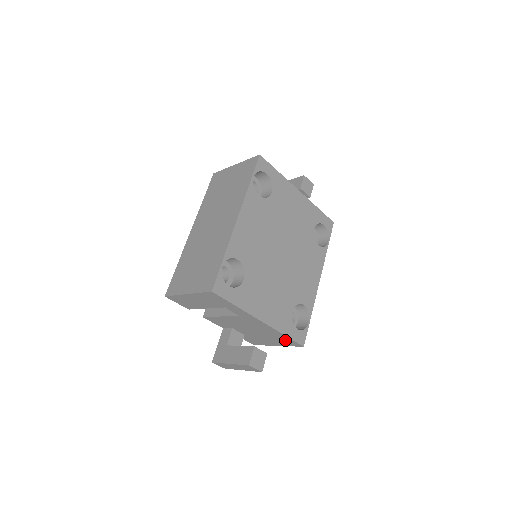
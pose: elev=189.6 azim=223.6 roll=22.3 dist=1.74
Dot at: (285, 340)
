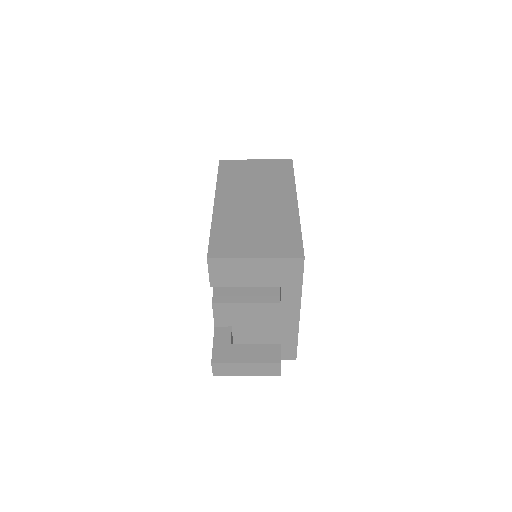
Dot at: (285, 349)
